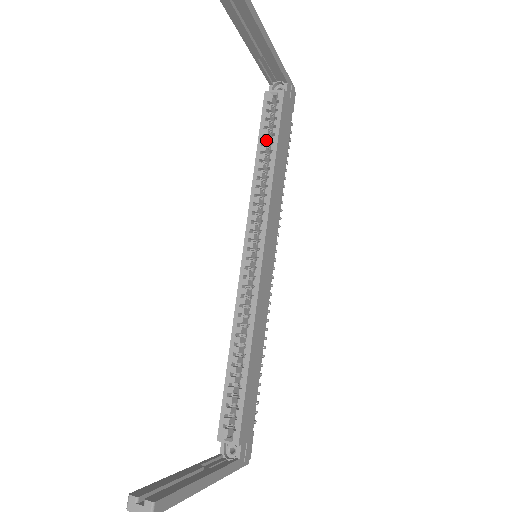
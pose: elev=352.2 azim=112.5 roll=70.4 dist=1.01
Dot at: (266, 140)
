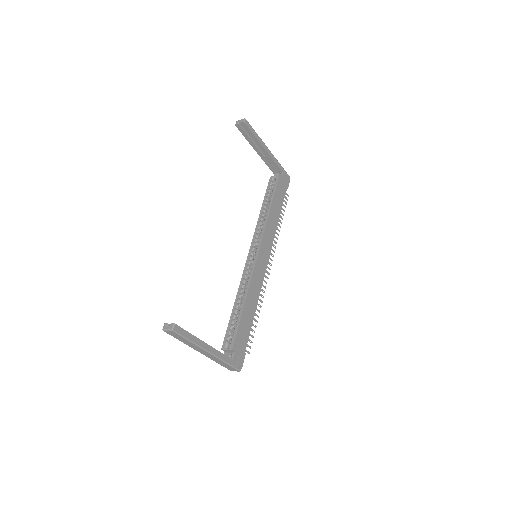
Dot at: (268, 199)
